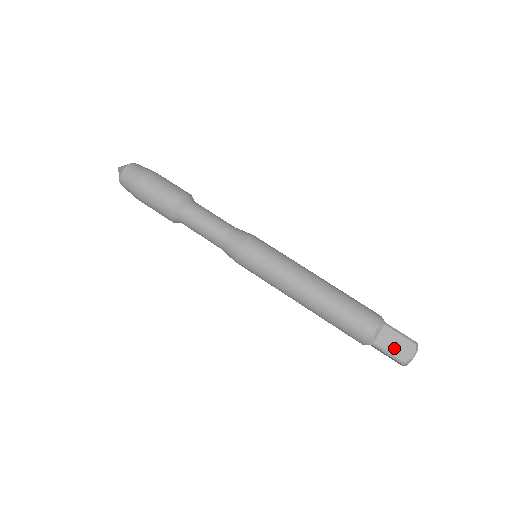
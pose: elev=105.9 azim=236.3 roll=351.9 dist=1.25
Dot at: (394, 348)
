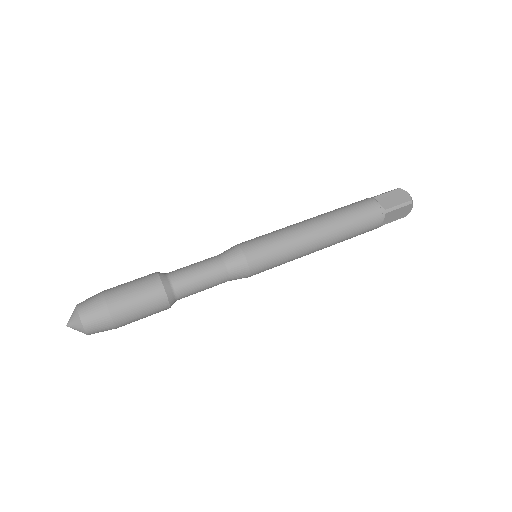
Dot at: (396, 201)
